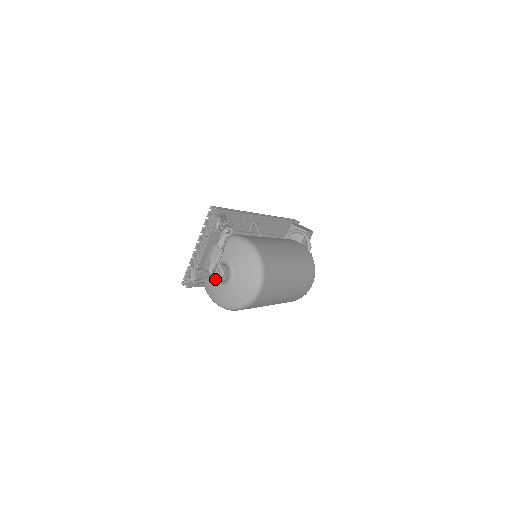
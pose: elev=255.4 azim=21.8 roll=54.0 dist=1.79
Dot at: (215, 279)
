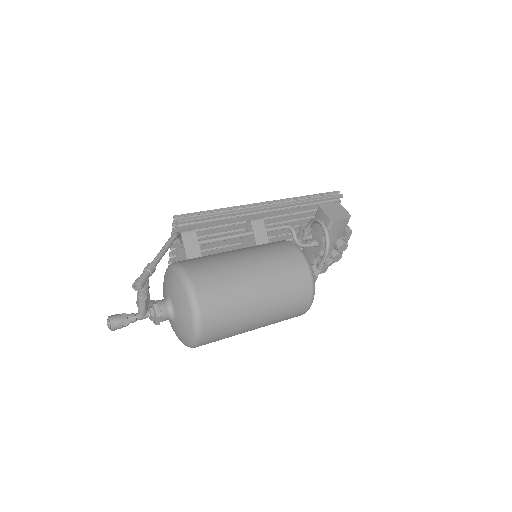
Dot at: (151, 320)
